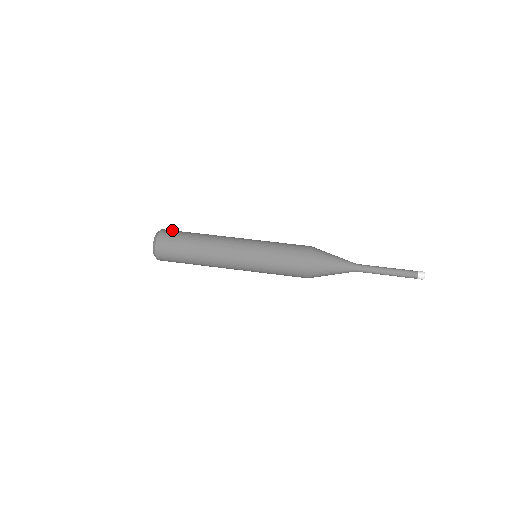
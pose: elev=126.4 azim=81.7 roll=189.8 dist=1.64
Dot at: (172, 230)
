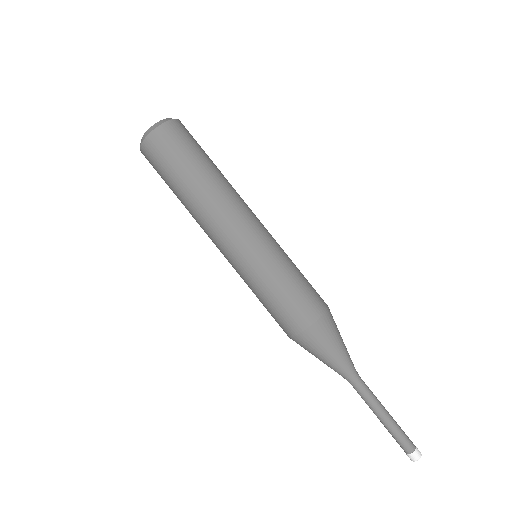
Dot at: (184, 132)
